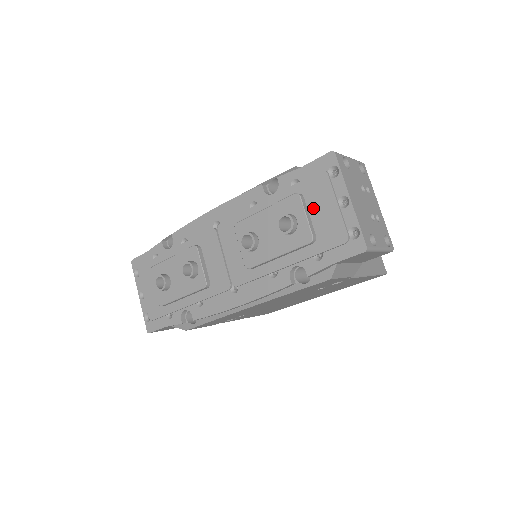
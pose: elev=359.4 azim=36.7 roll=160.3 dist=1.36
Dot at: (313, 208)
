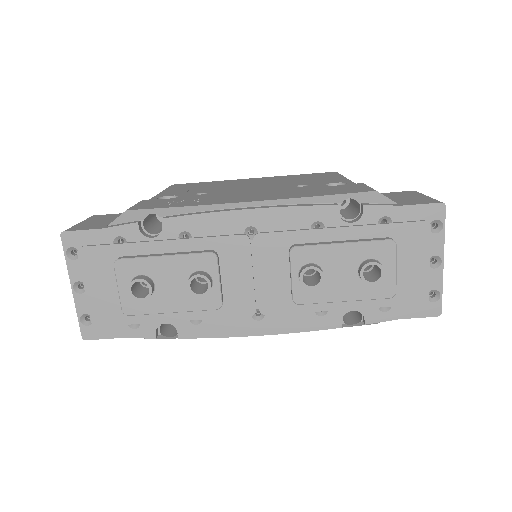
Dot at: (400, 258)
